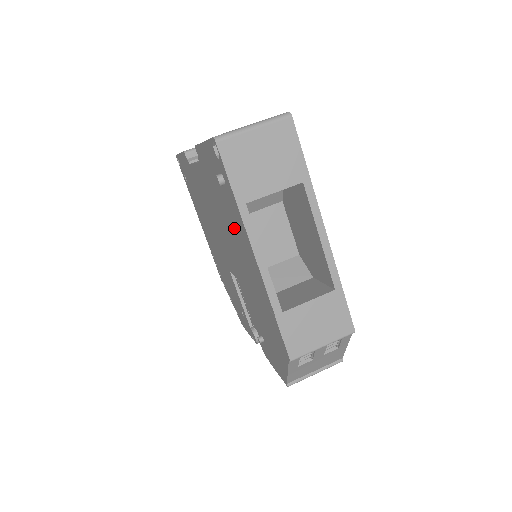
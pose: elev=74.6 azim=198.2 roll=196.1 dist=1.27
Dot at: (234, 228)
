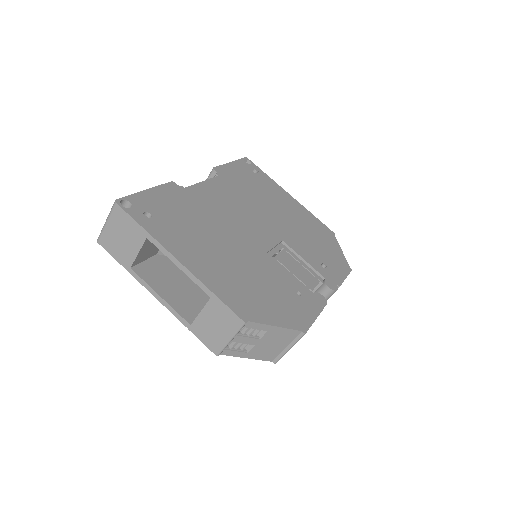
Dot at: occluded
